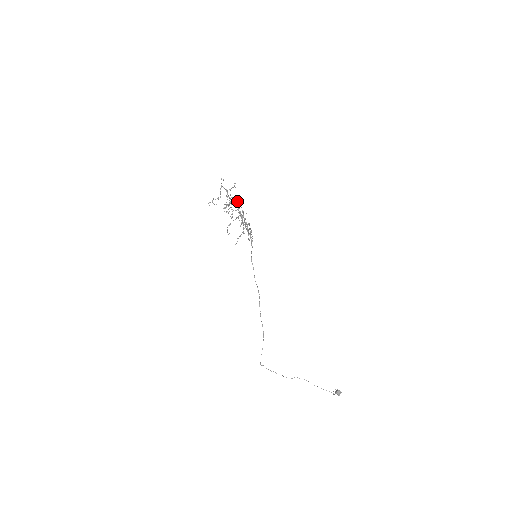
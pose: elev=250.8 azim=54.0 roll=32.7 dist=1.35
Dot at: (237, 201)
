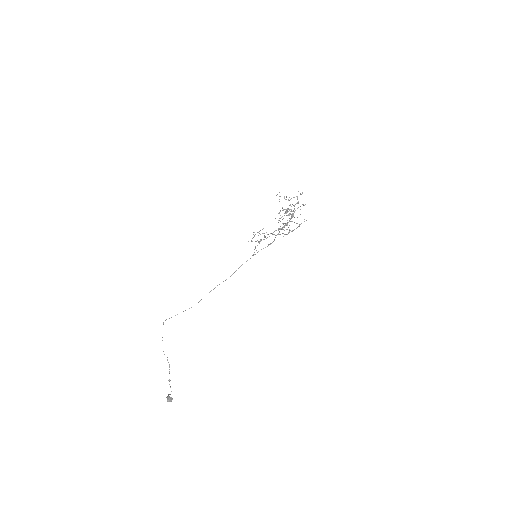
Dot at: occluded
